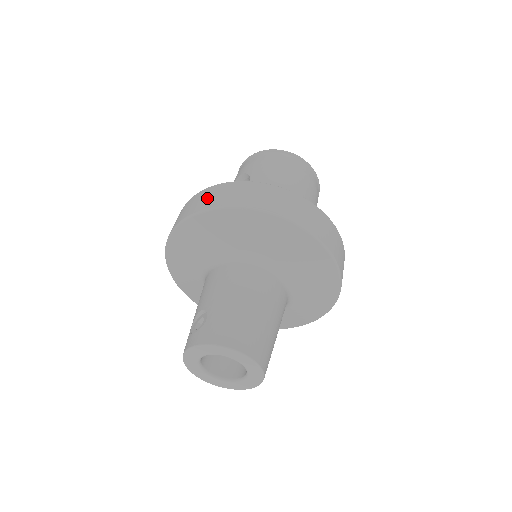
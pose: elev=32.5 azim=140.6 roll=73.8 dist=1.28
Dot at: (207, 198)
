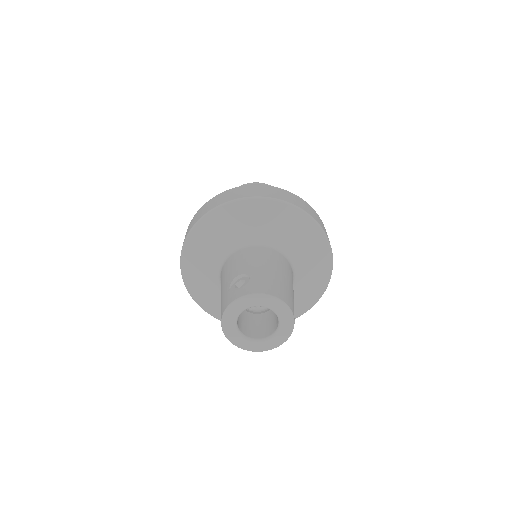
Dot at: (242, 192)
